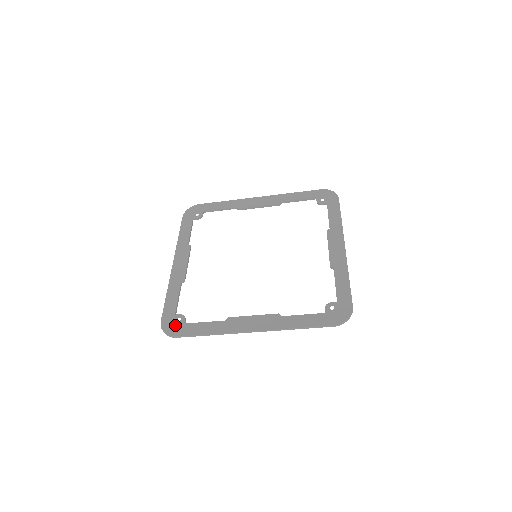
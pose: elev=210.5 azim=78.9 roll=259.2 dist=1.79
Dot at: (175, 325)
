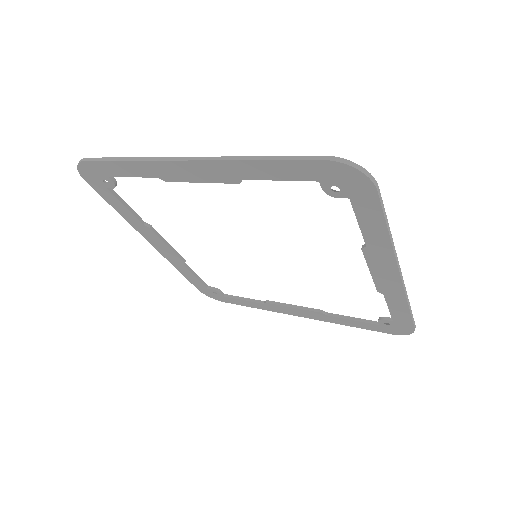
Dot at: (215, 296)
